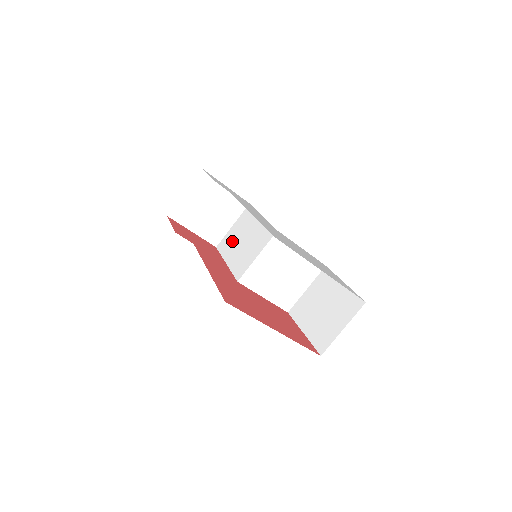
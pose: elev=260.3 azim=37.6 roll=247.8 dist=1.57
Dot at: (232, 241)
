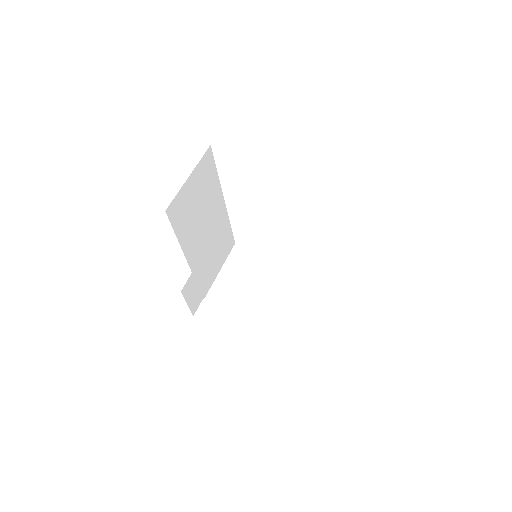
Dot at: occluded
